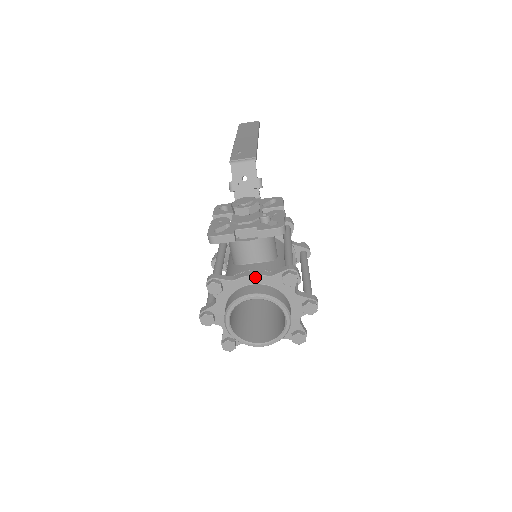
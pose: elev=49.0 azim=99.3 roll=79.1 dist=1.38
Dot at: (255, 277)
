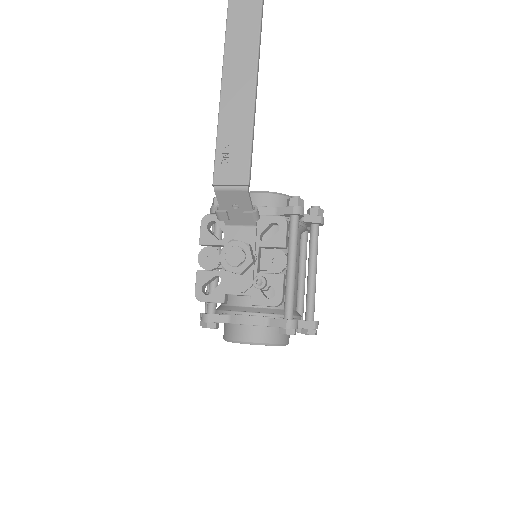
Dot at: occluded
